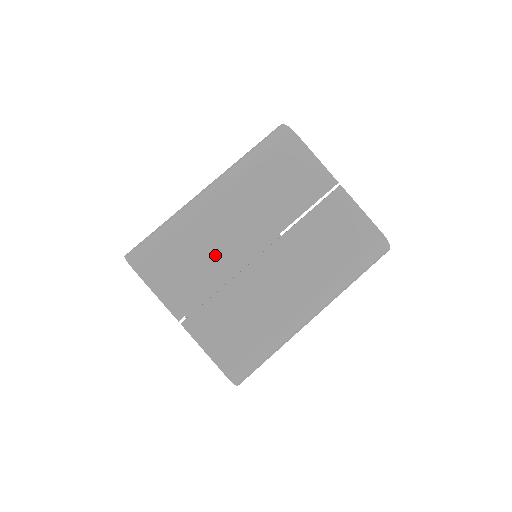
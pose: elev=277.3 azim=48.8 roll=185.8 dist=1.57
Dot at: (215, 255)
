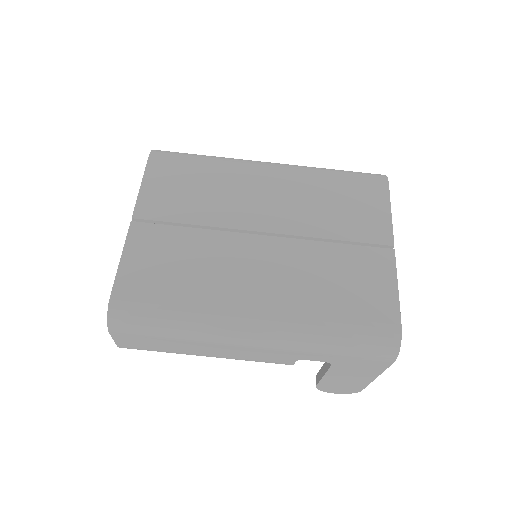
Dot at: (222, 201)
